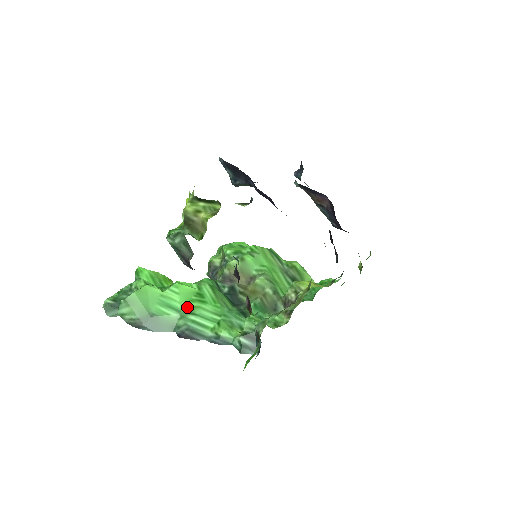
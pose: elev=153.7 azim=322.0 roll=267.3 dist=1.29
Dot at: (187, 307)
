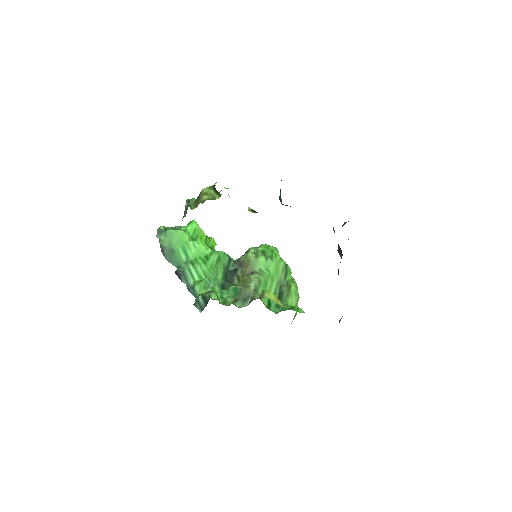
Dot at: (194, 259)
